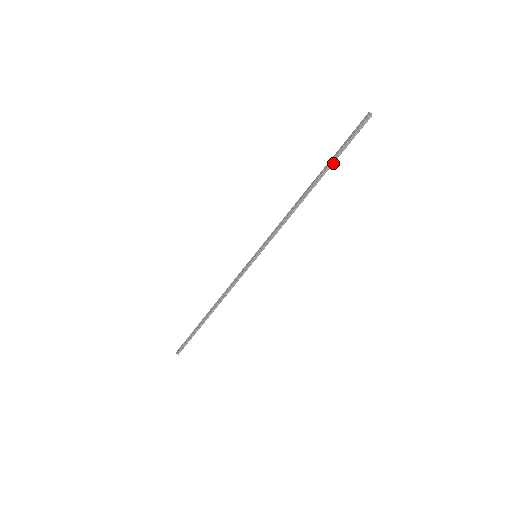
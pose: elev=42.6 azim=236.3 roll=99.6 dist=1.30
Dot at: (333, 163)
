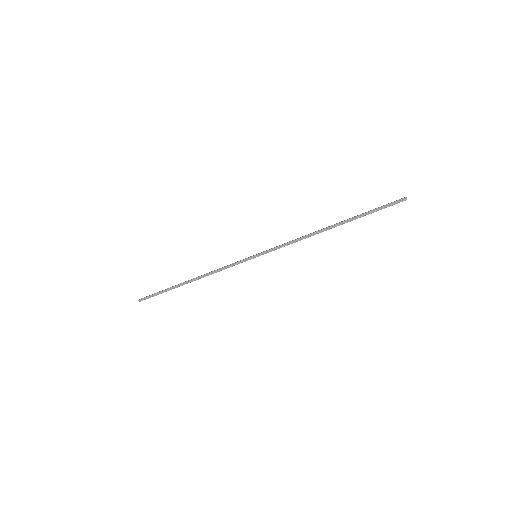
Dot at: occluded
